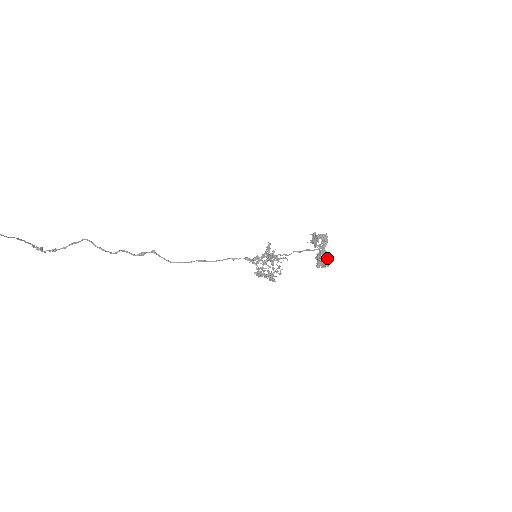
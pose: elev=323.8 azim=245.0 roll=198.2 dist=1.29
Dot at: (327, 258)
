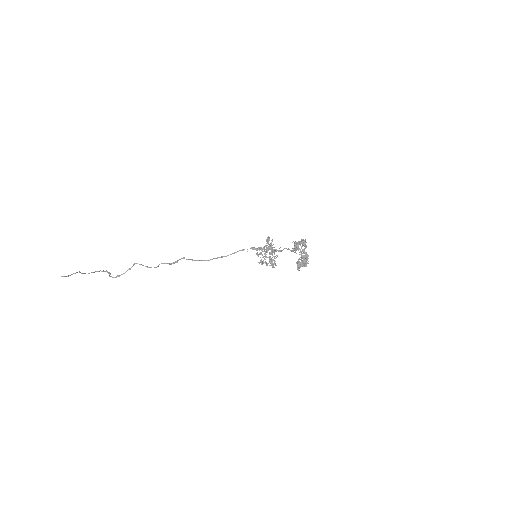
Dot at: (307, 259)
